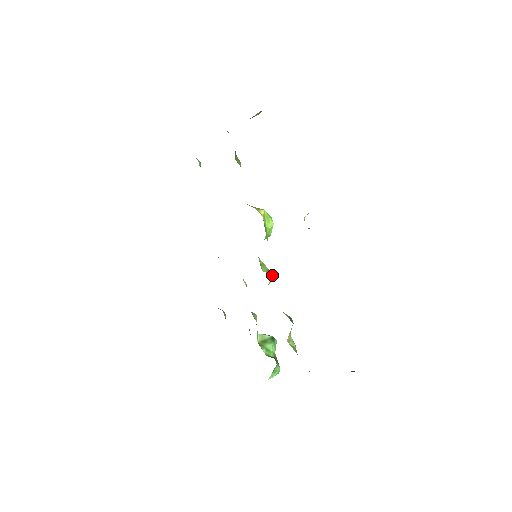
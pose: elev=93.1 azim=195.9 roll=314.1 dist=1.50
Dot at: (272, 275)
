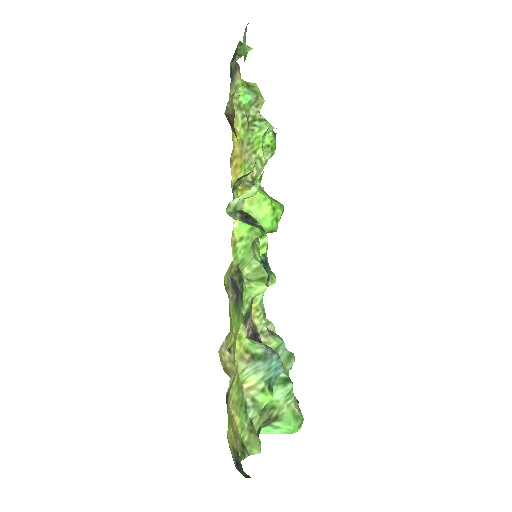
Dot at: (253, 286)
